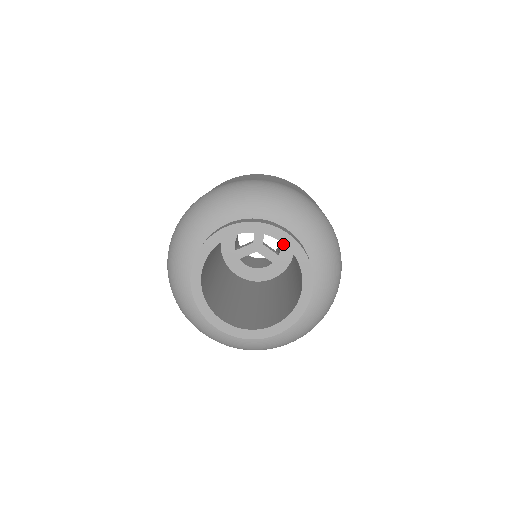
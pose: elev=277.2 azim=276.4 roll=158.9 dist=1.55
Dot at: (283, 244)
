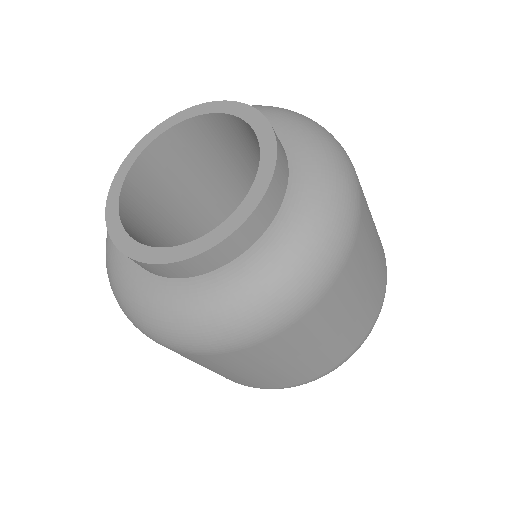
Dot at: occluded
